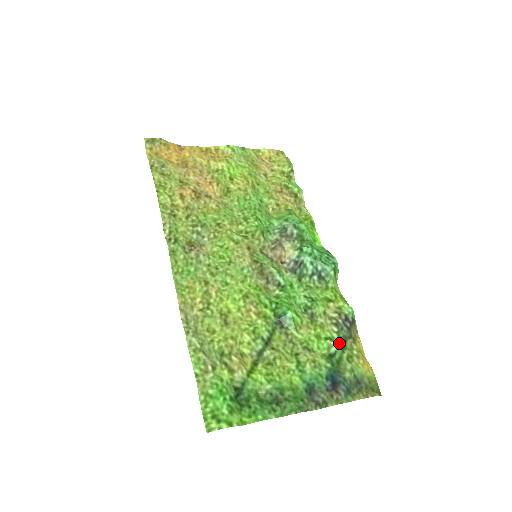
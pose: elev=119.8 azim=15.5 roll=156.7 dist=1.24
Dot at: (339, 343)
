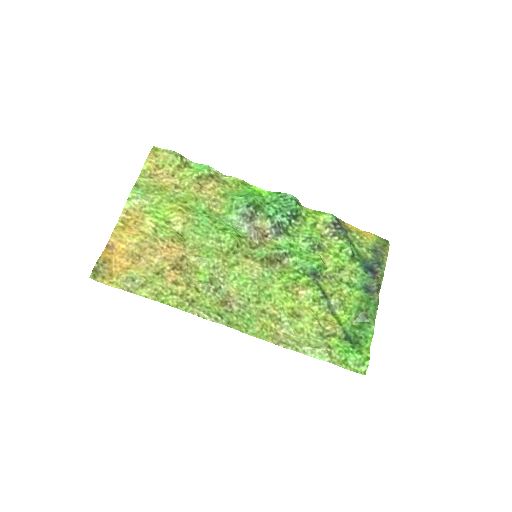
Dot at: (348, 245)
